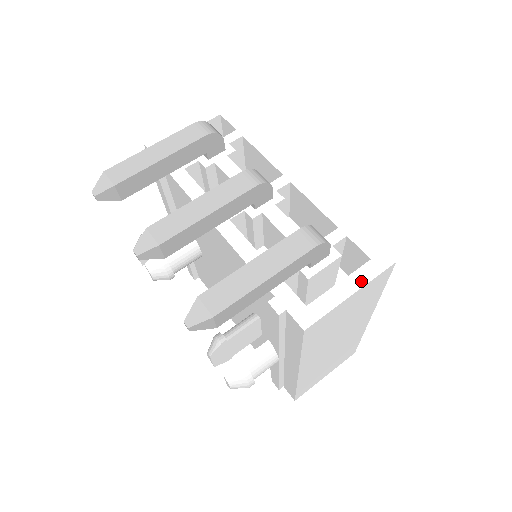
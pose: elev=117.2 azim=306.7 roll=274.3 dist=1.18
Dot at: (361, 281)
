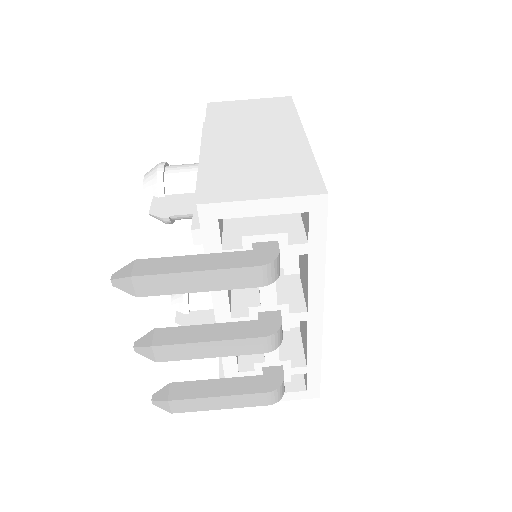
Dot at: (288, 398)
